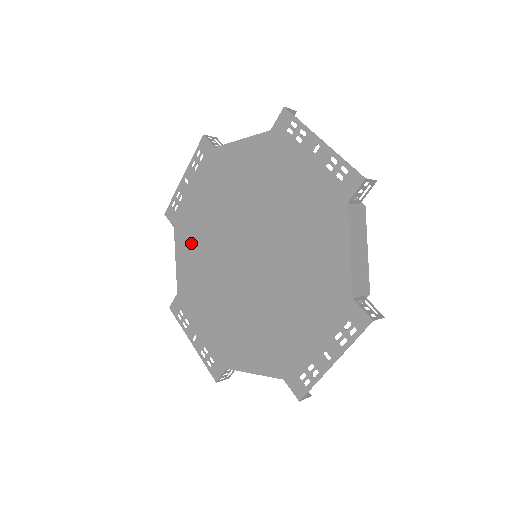
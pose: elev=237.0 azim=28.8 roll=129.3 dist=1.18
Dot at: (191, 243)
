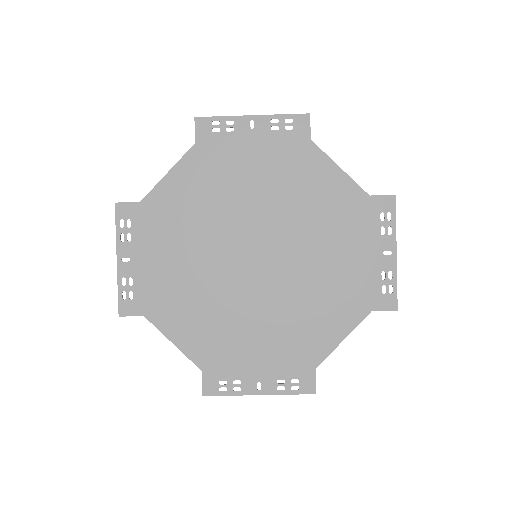
Dot at: (204, 180)
